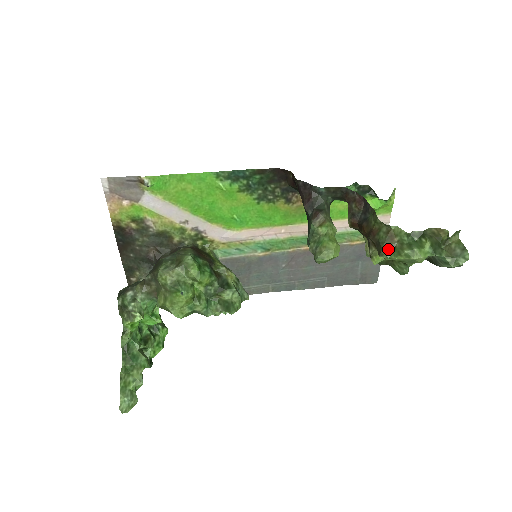
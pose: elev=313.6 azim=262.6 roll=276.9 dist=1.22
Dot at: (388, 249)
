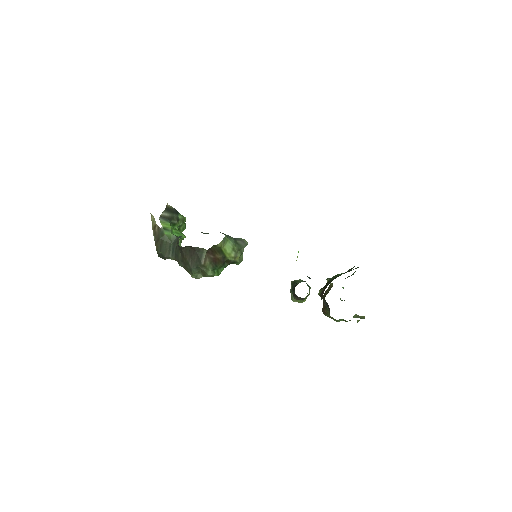
Dot at: occluded
